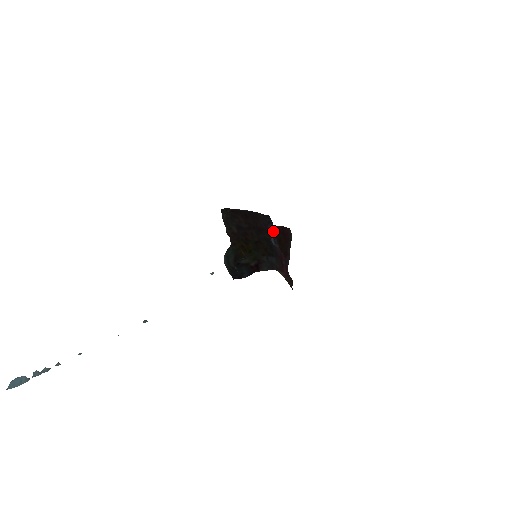
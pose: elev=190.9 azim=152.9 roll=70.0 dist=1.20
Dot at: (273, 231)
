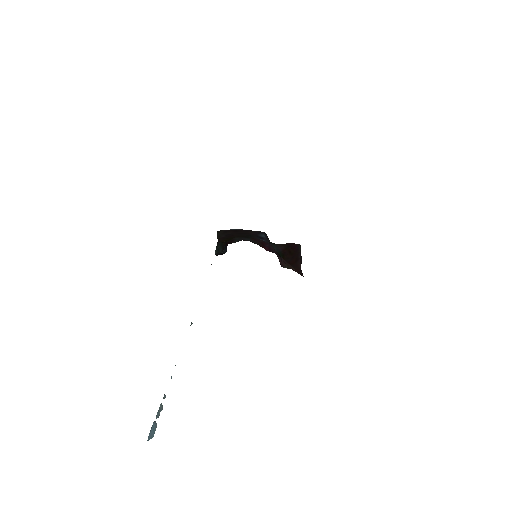
Dot at: (266, 237)
